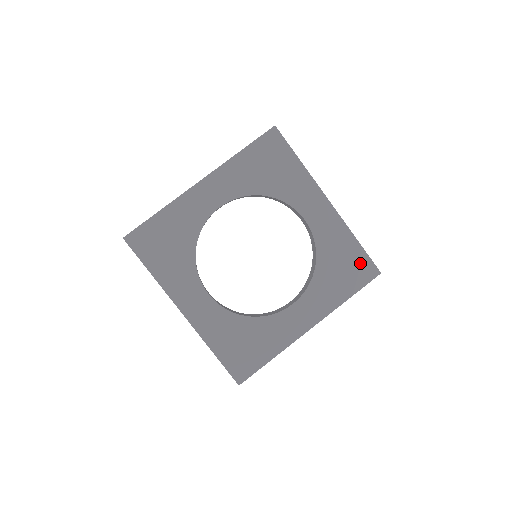
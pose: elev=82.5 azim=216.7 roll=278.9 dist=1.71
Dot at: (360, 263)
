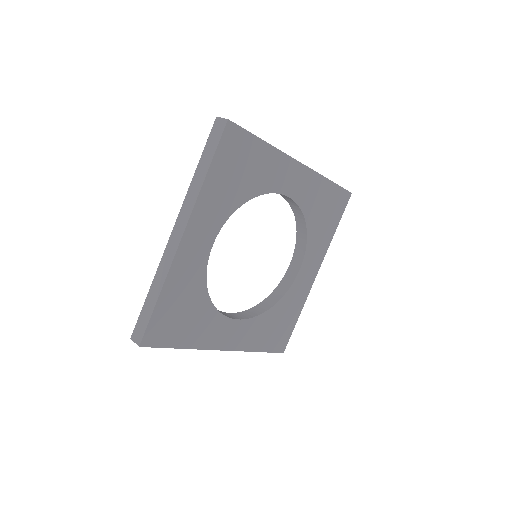
Dot at: (285, 334)
